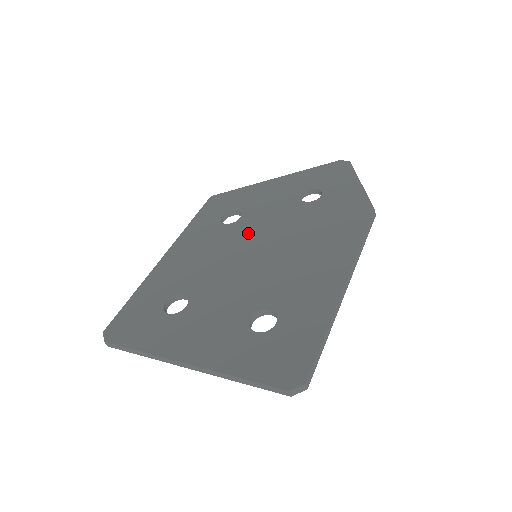
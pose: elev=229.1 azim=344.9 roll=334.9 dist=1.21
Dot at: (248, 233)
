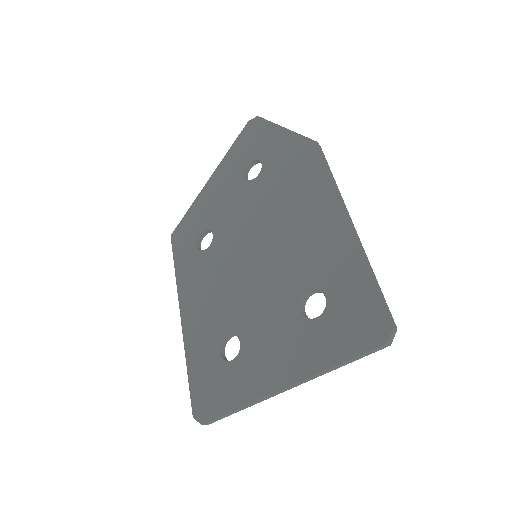
Dot at: (232, 242)
